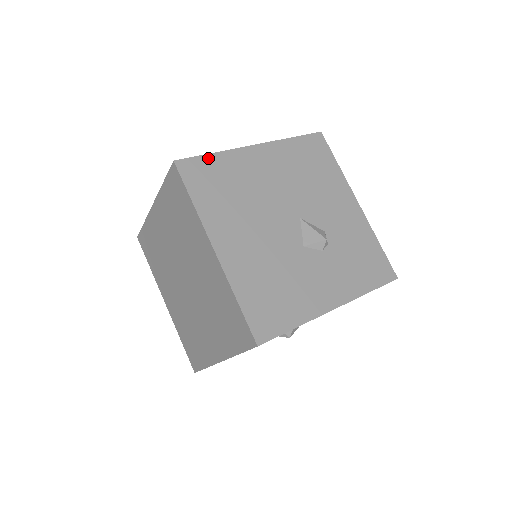
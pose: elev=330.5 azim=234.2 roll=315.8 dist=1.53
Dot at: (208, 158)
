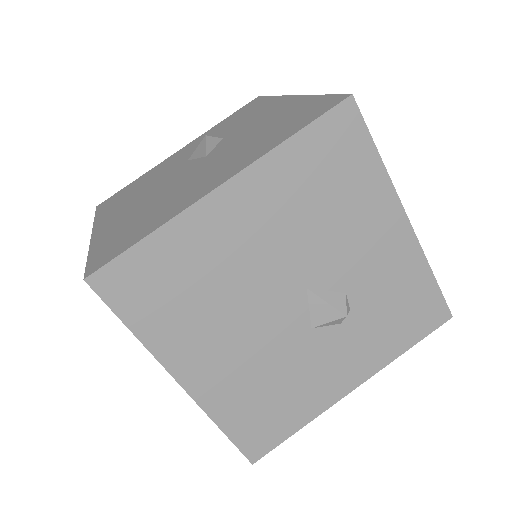
Dot at: (140, 249)
